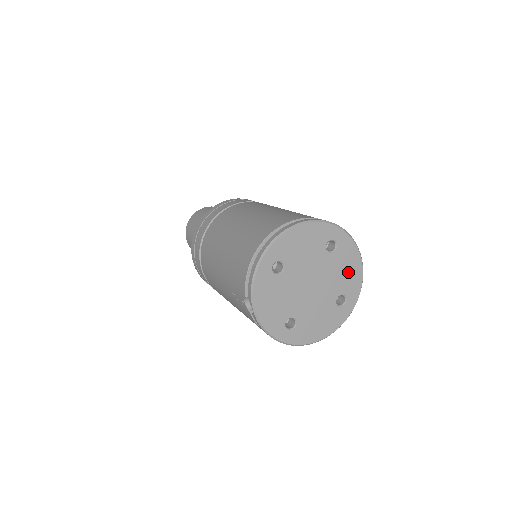
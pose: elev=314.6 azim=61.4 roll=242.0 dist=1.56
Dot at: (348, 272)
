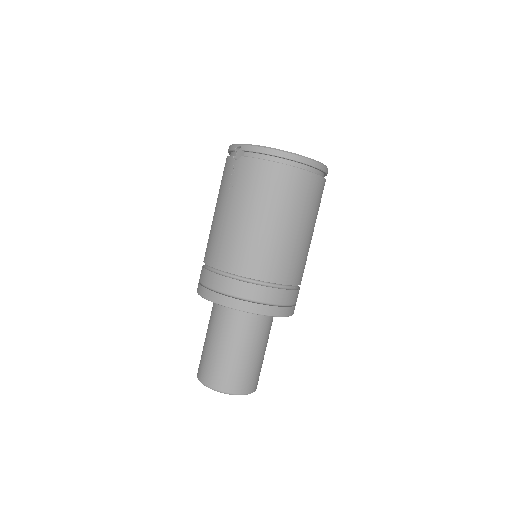
Dot at: occluded
